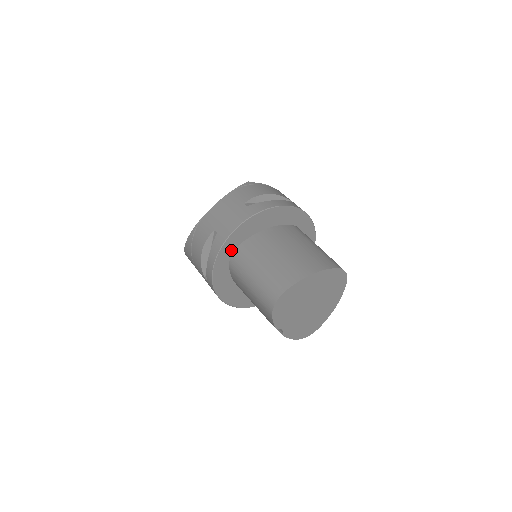
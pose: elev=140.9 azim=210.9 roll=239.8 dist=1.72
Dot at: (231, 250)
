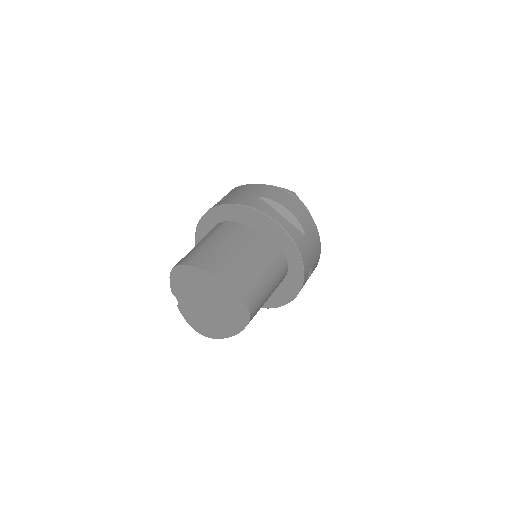
Dot at: (219, 219)
